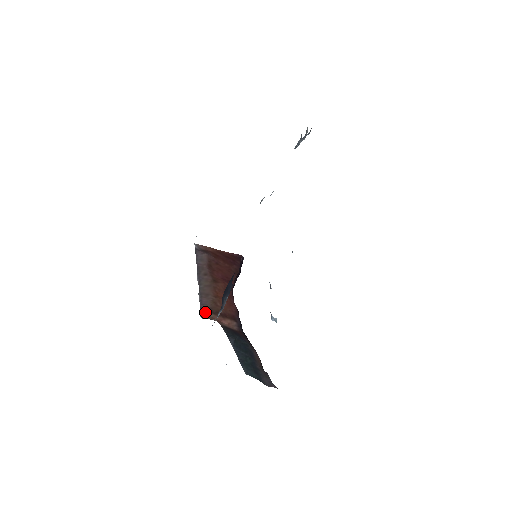
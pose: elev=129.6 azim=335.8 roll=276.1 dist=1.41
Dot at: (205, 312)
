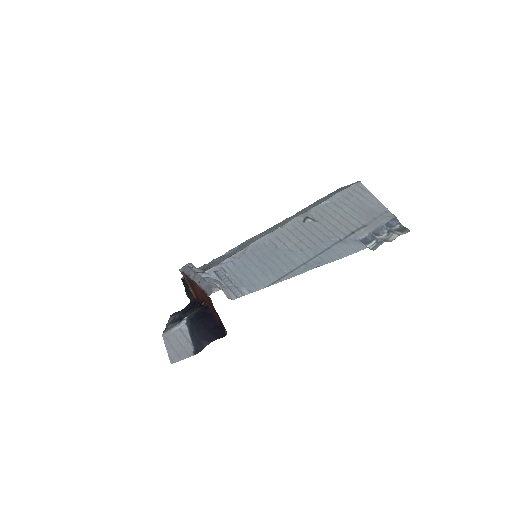
Dot at: (184, 275)
